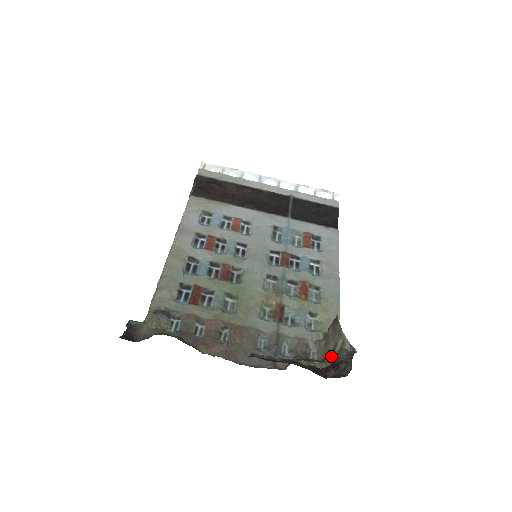
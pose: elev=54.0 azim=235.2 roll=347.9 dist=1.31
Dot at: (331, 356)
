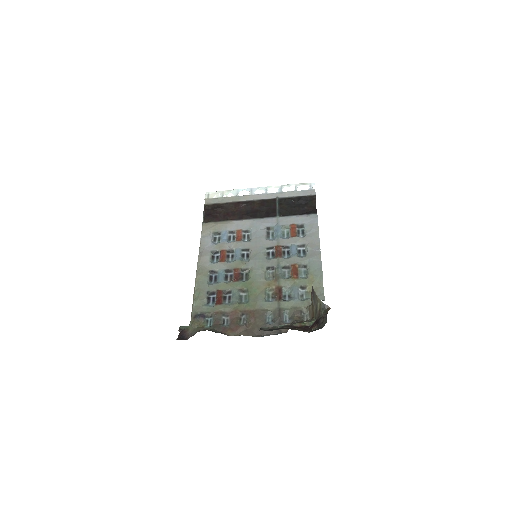
Dot at: (315, 315)
